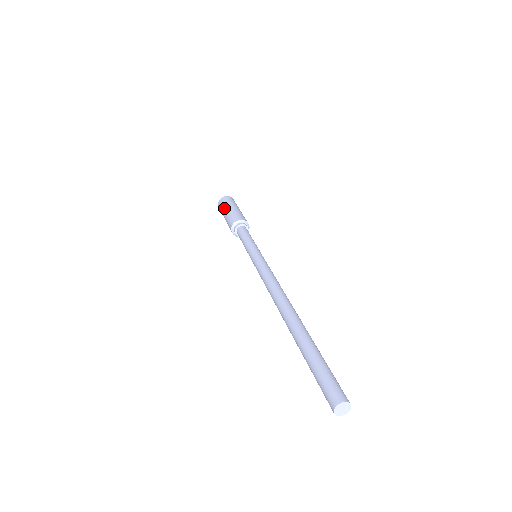
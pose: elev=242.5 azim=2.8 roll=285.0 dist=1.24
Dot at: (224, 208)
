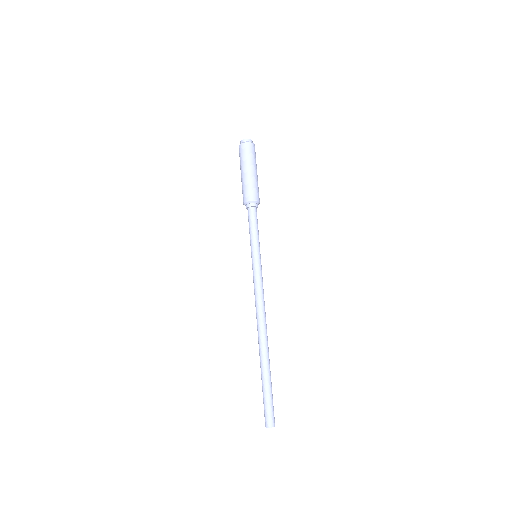
Dot at: (241, 167)
